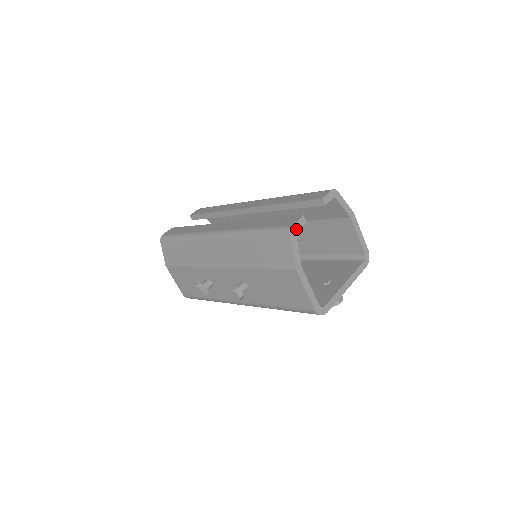
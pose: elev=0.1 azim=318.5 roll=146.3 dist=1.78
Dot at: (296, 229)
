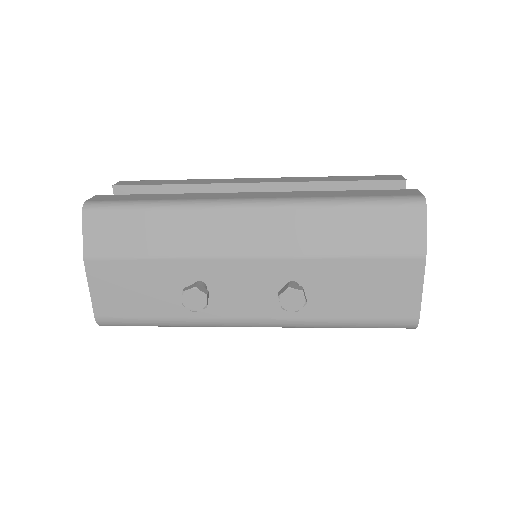
Dot at: occluded
